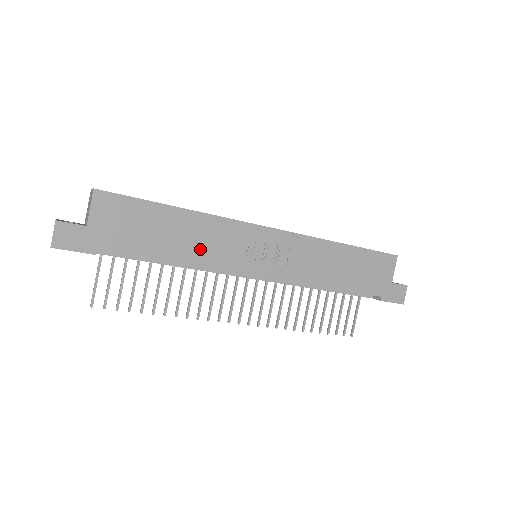
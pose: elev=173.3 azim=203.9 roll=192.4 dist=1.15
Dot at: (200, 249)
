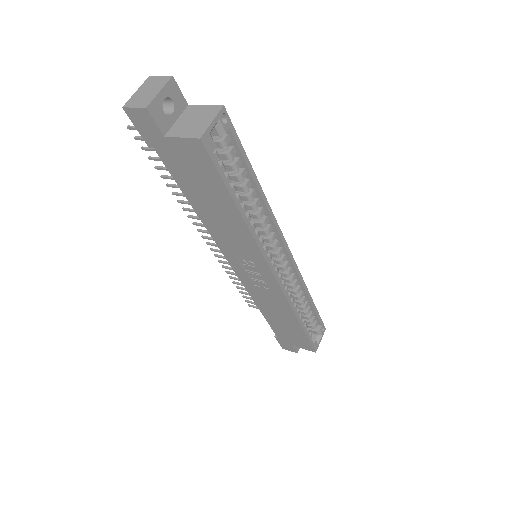
Dot at: (219, 228)
